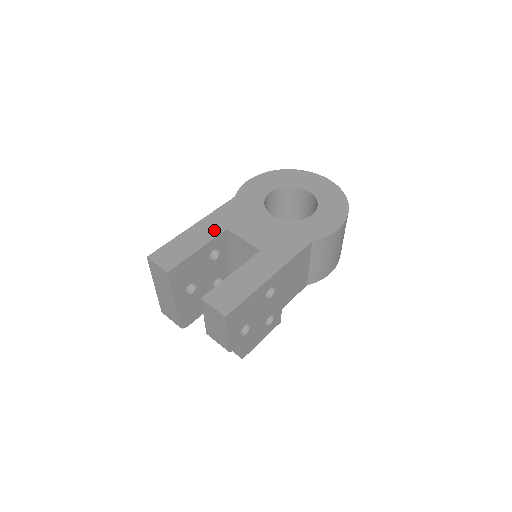
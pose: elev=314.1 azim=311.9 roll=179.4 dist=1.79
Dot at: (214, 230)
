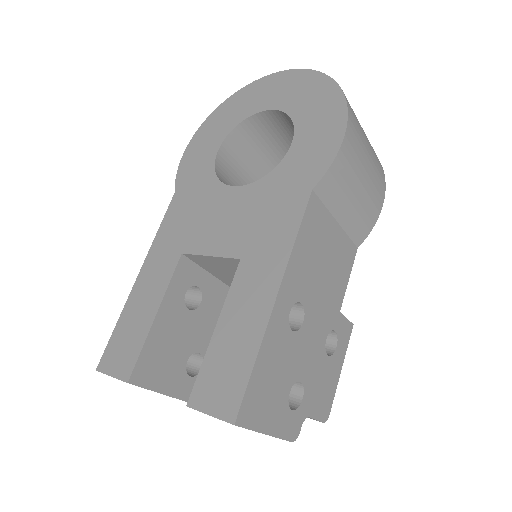
Dot at: (166, 267)
